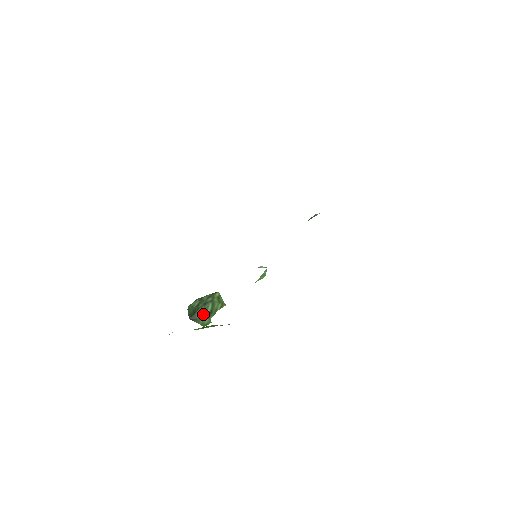
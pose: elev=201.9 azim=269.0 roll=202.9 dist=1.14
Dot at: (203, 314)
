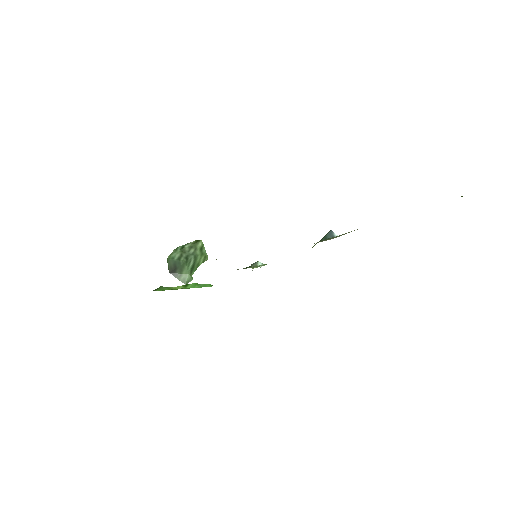
Dot at: (184, 270)
